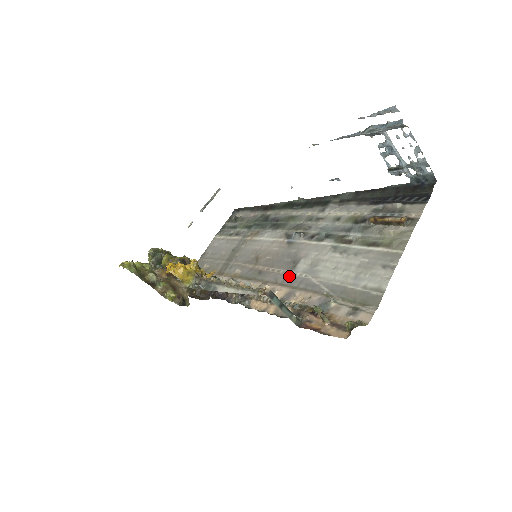
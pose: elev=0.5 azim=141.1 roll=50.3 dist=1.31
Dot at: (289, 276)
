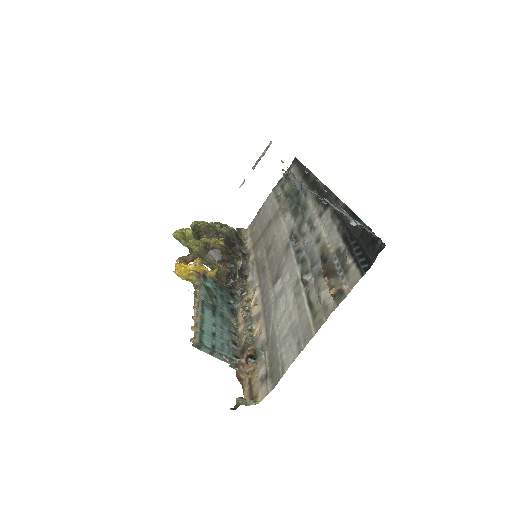
Dot at: (268, 293)
